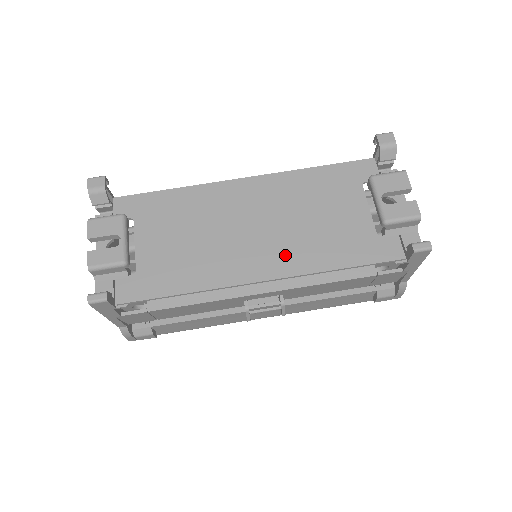
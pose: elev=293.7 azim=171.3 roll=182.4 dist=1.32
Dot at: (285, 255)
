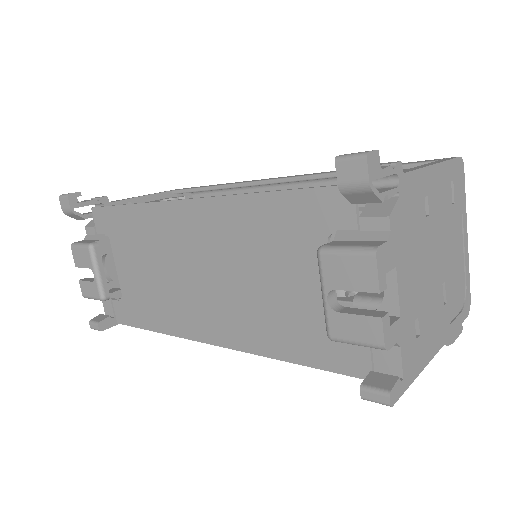
Dot at: (231, 322)
